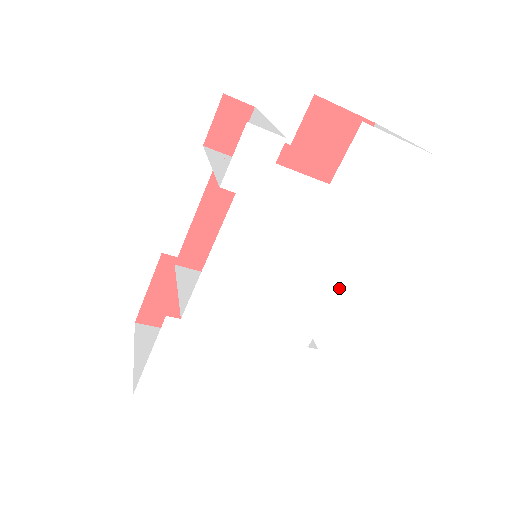
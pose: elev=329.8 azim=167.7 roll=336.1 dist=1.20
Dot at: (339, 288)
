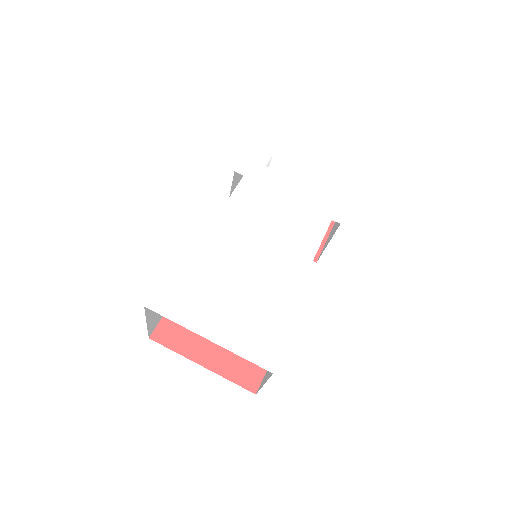
Dot at: (315, 249)
